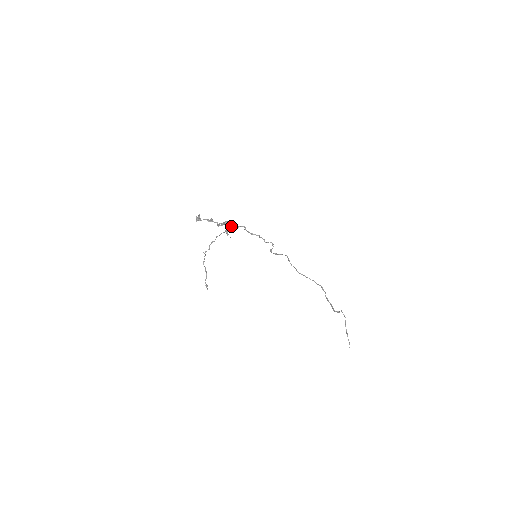
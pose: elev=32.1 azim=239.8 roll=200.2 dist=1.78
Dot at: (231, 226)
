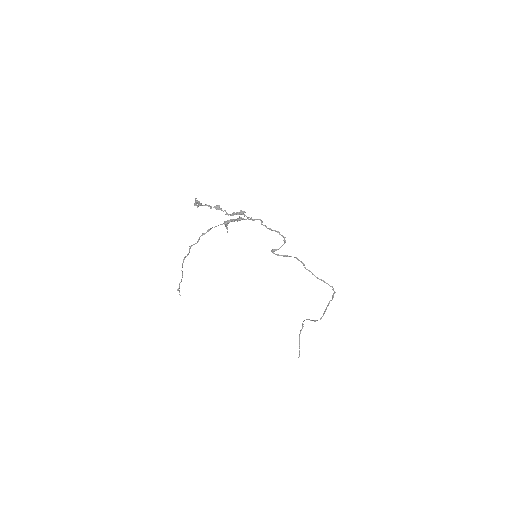
Dot at: (247, 217)
